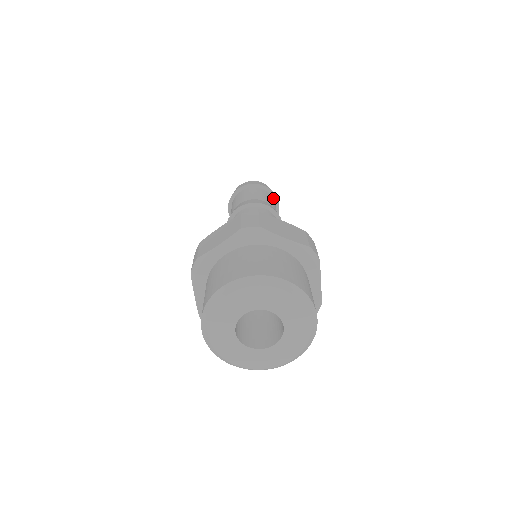
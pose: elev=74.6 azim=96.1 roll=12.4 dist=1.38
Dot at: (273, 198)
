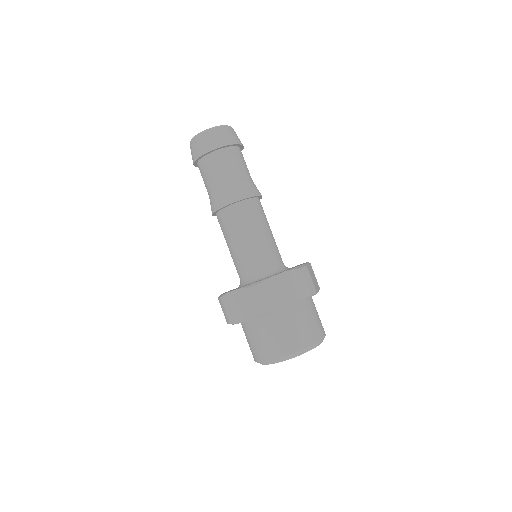
Dot at: (235, 146)
